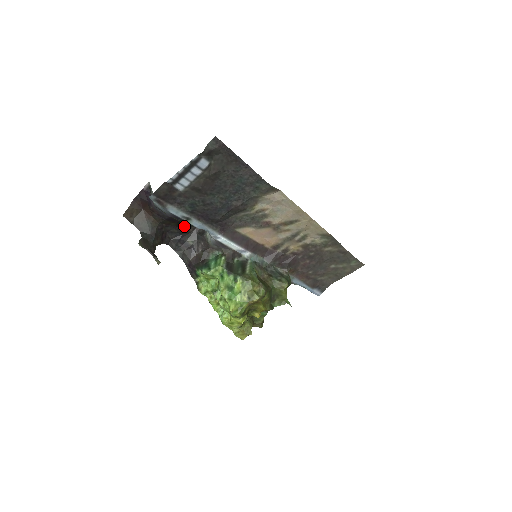
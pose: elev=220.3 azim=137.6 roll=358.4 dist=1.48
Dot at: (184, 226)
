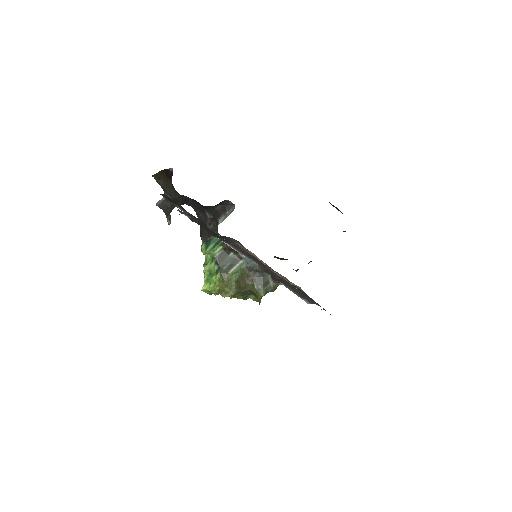
Dot at: (202, 205)
